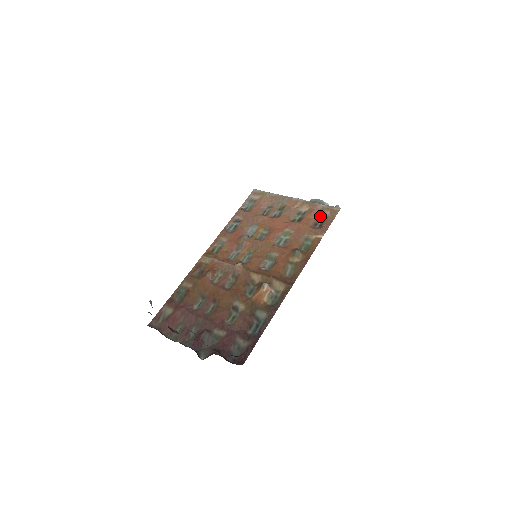
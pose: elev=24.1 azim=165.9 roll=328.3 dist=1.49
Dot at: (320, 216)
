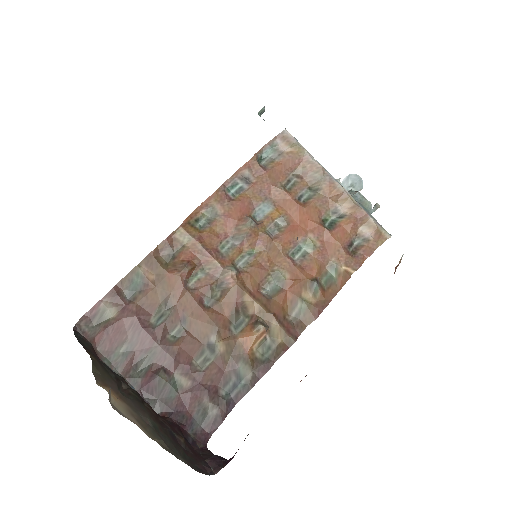
Dot at: (360, 233)
